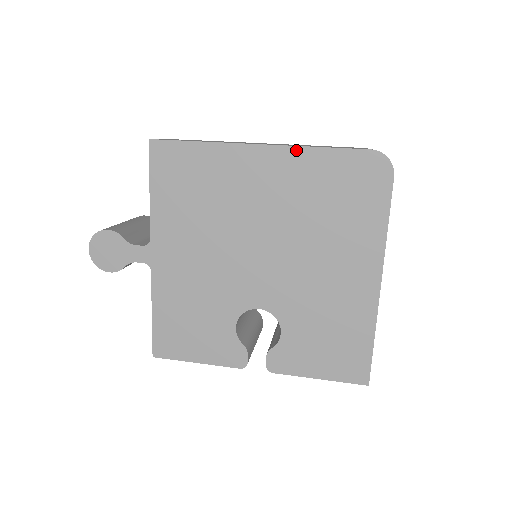
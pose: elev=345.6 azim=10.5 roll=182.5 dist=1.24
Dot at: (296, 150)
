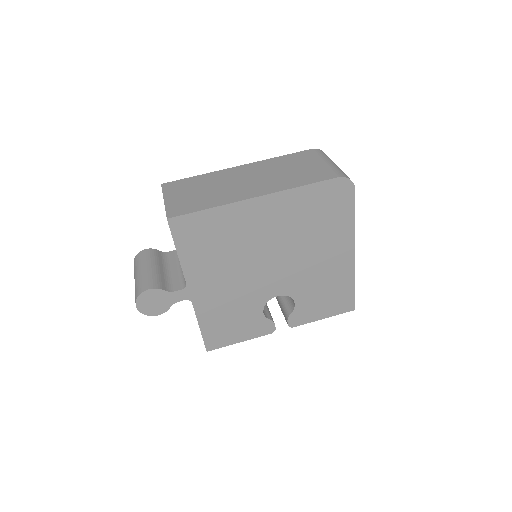
Dot at: (285, 193)
